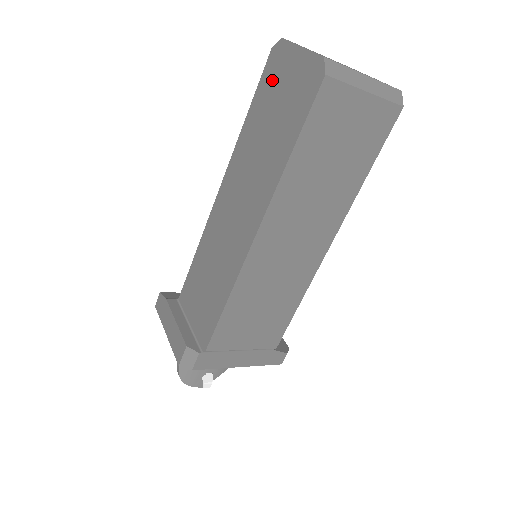
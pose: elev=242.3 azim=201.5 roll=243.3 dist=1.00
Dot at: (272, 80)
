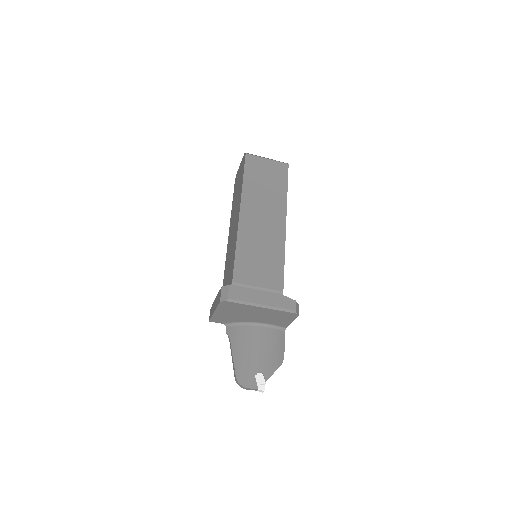
Dot at: (236, 183)
